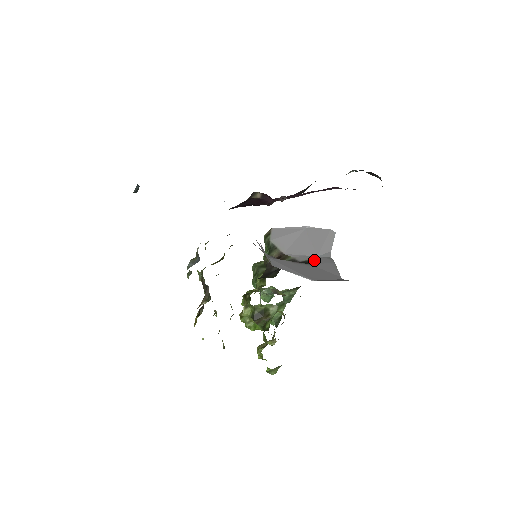
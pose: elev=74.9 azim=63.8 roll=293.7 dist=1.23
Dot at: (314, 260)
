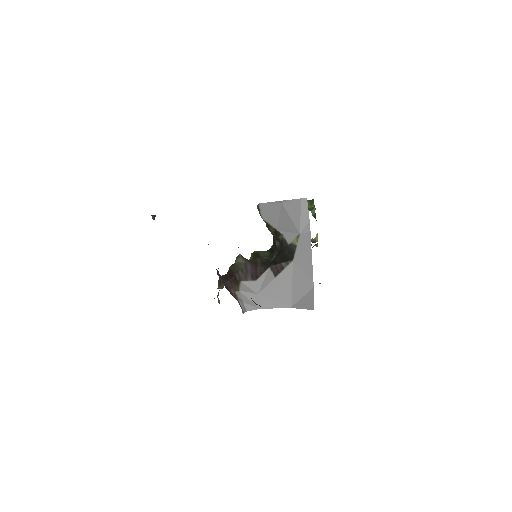
Dot at: (296, 248)
